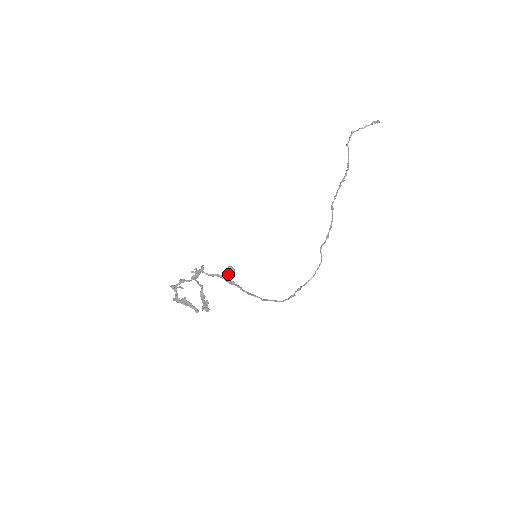
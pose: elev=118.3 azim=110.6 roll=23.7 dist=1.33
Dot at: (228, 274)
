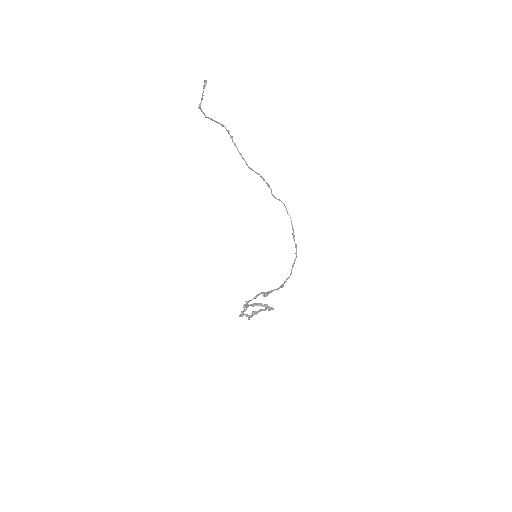
Dot at: occluded
